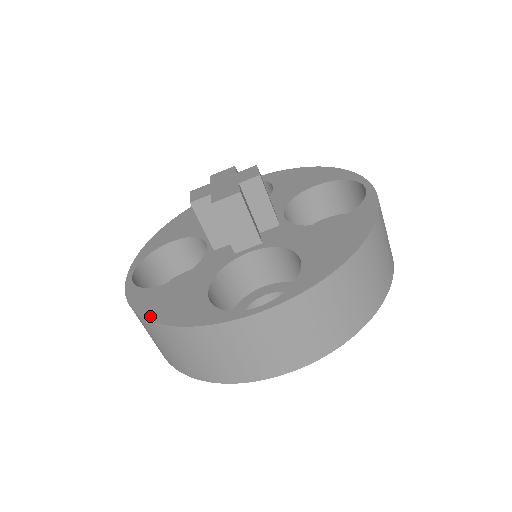
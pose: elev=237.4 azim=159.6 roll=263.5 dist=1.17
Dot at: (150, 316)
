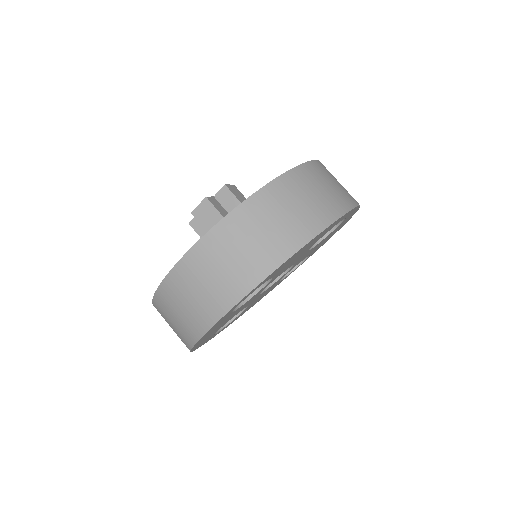
Dot at: (261, 189)
